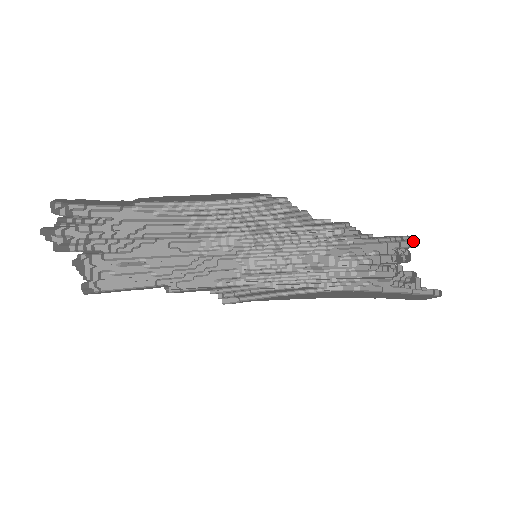
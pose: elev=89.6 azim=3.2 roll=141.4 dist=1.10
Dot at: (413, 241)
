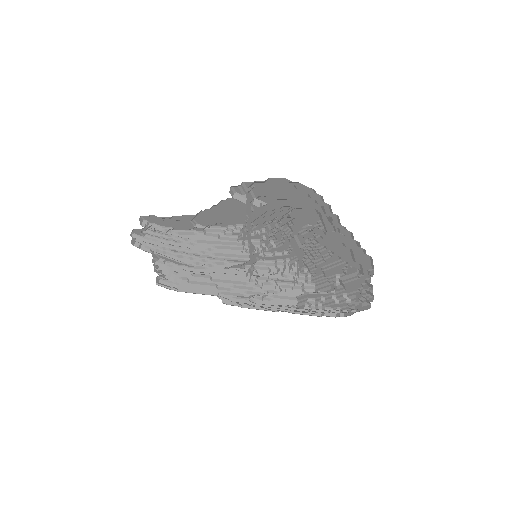
Dot at: (315, 191)
